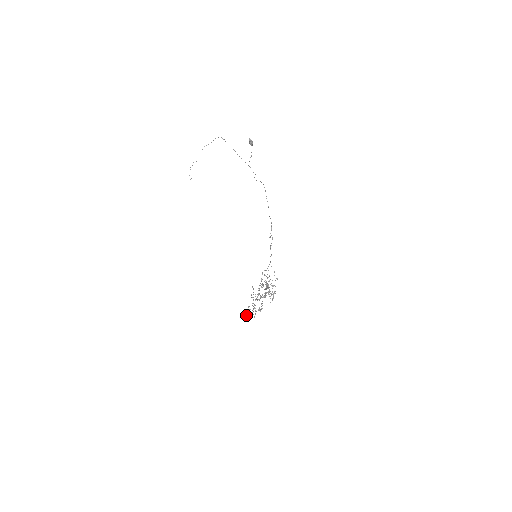
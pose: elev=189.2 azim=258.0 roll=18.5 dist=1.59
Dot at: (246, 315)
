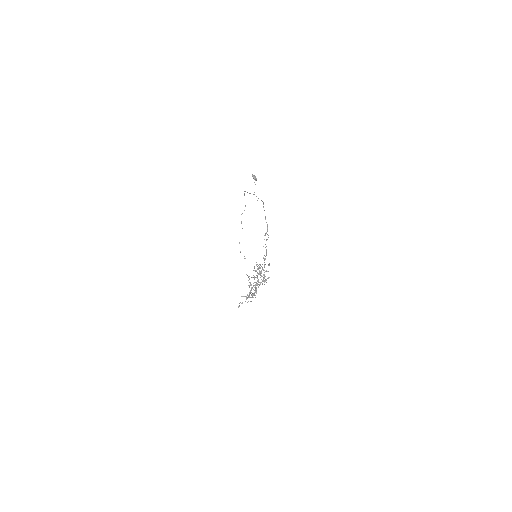
Dot at: (242, 303)
